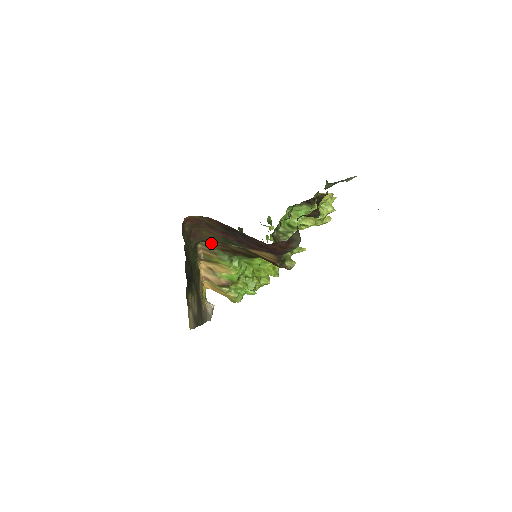
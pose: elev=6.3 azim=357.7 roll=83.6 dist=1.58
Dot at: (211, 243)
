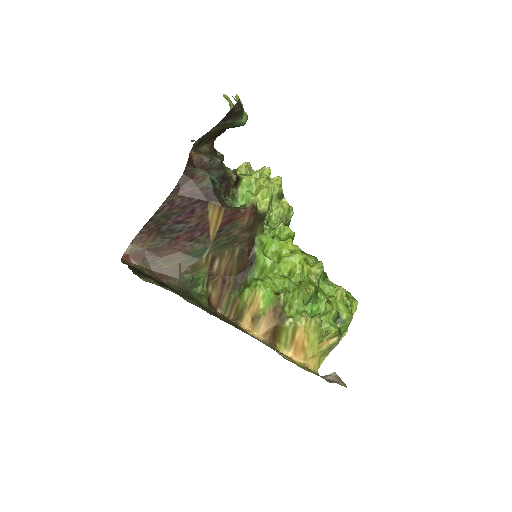
Dot at: (222, 296)
